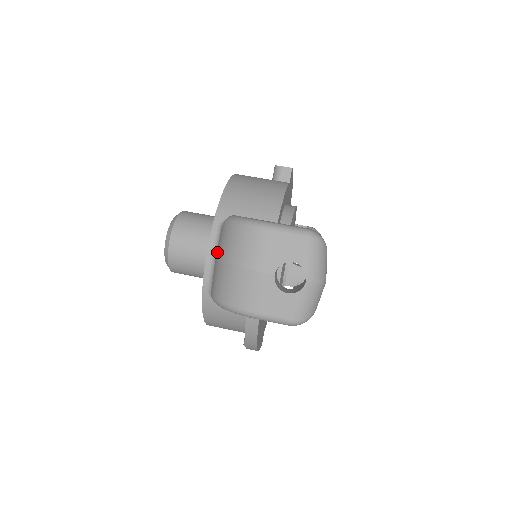
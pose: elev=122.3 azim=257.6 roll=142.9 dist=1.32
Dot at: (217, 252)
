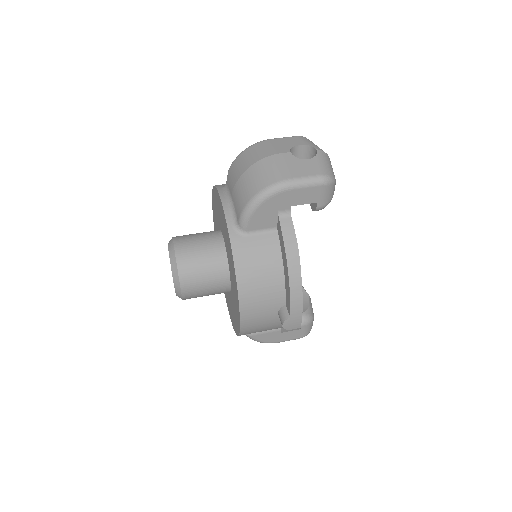
Dot at: (231, 187)
